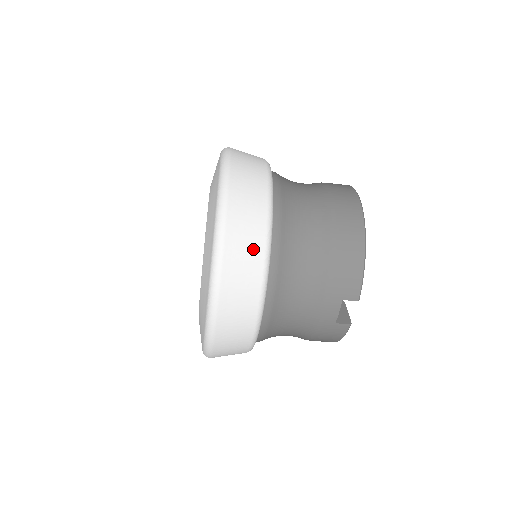
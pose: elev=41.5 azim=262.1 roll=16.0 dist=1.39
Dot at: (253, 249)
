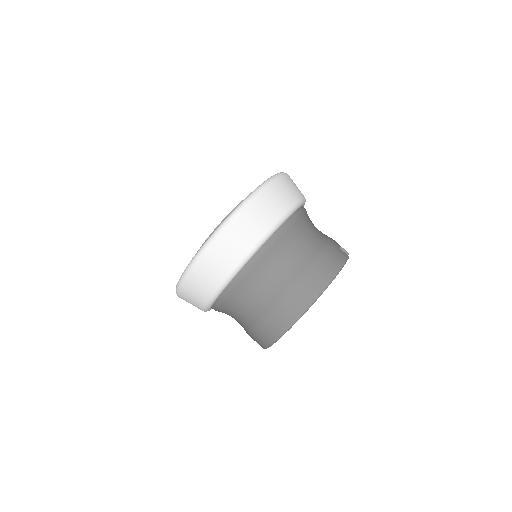
Dot at: occluded
